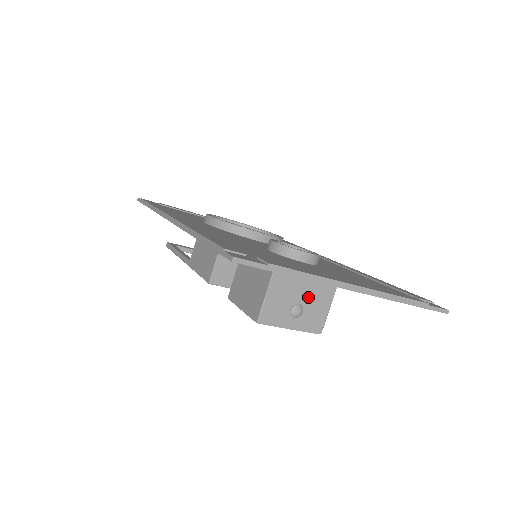
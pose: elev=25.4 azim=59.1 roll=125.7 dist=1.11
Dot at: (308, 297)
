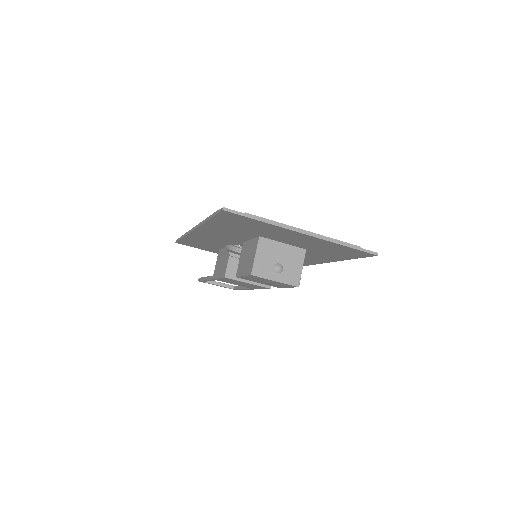
Dot at: (285, 259)
